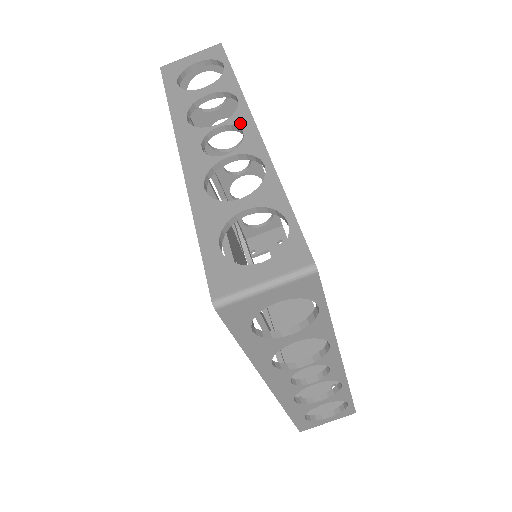
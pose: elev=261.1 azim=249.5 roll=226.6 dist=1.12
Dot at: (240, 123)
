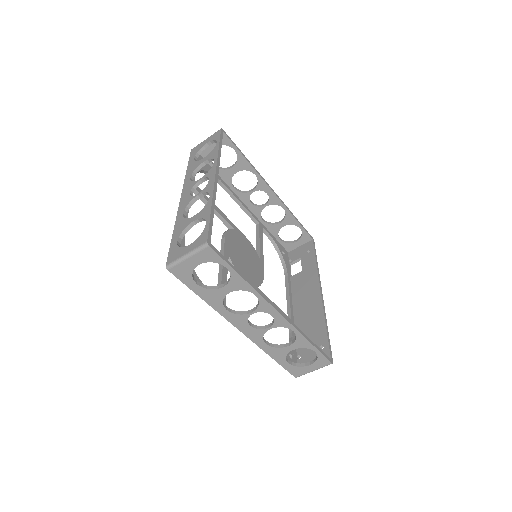
Dot at: (209, 175)
